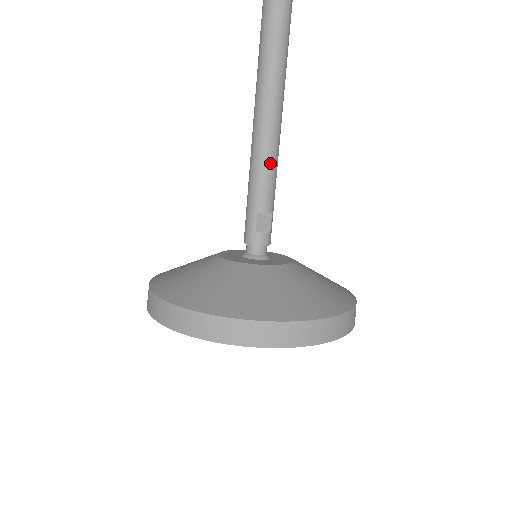
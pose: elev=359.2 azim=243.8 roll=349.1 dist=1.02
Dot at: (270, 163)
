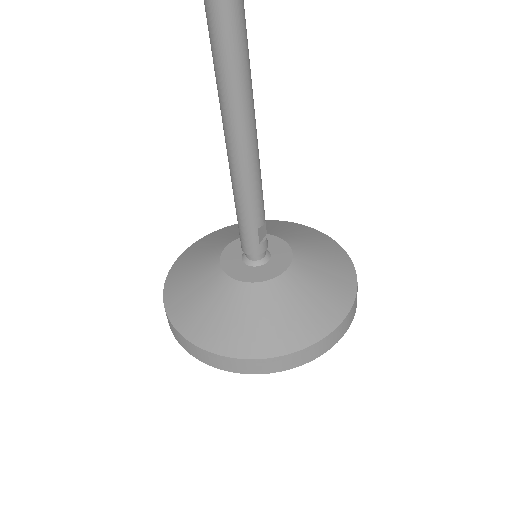
Dot at: (259, 181)
